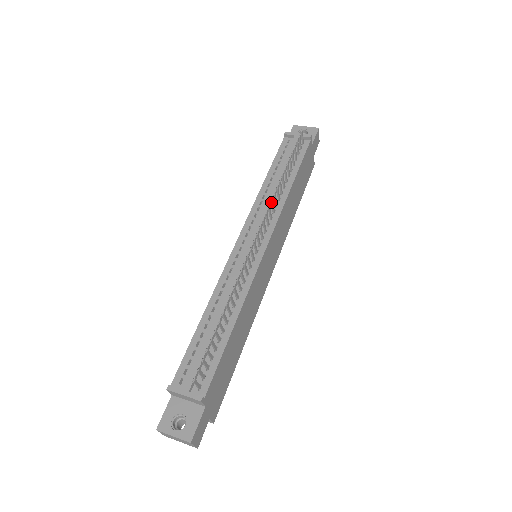
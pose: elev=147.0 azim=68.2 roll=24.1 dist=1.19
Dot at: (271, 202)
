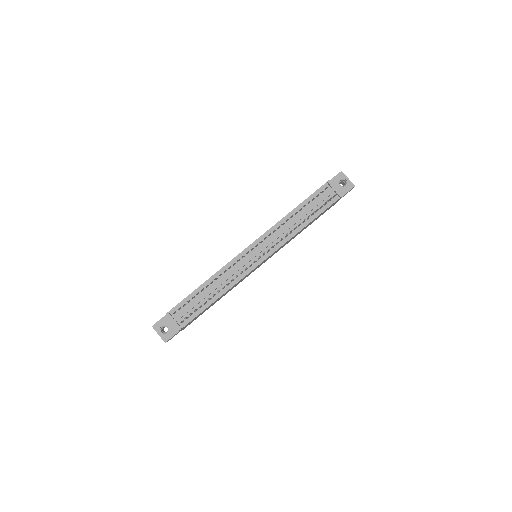
Dot at: (282, 238)
